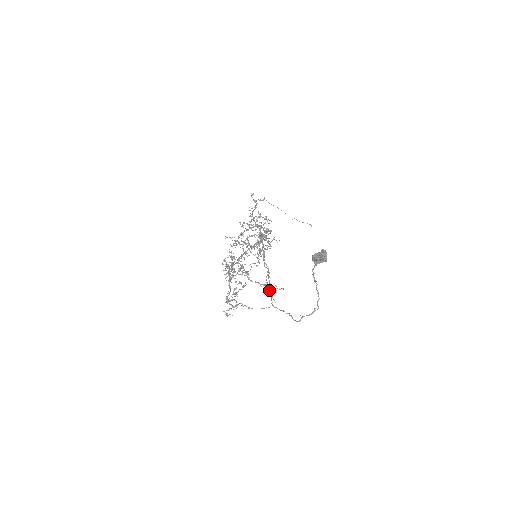
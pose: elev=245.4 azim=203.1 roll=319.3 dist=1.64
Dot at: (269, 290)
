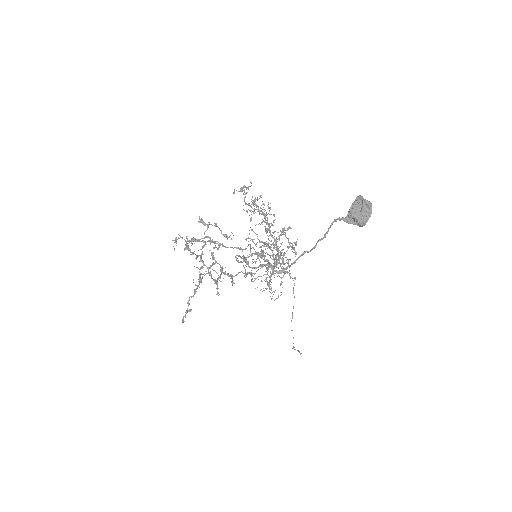
Dot at: occluded
